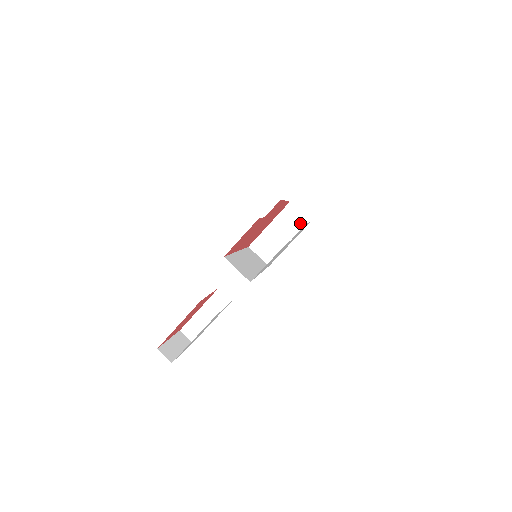
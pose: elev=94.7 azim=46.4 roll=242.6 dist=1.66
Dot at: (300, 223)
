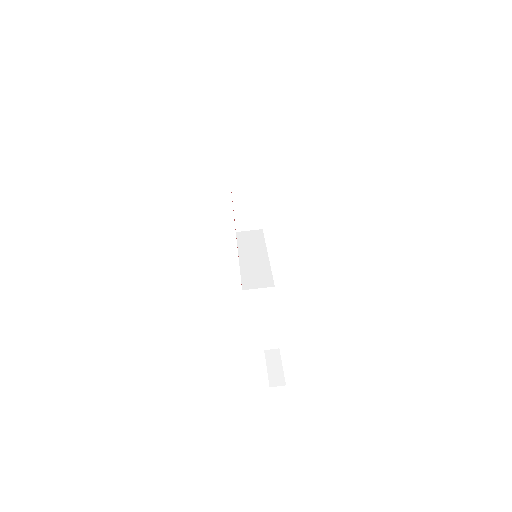
Dot at: (252, 184)
